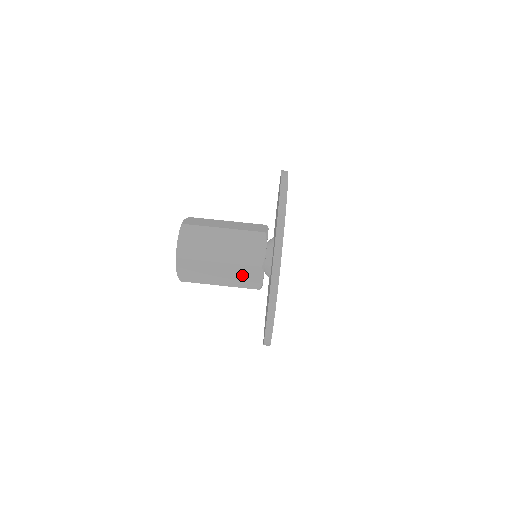
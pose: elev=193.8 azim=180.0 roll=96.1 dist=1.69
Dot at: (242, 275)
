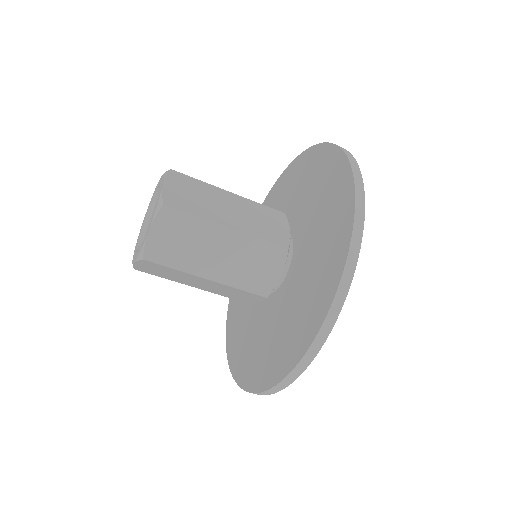
Dot at: (253, 262)
